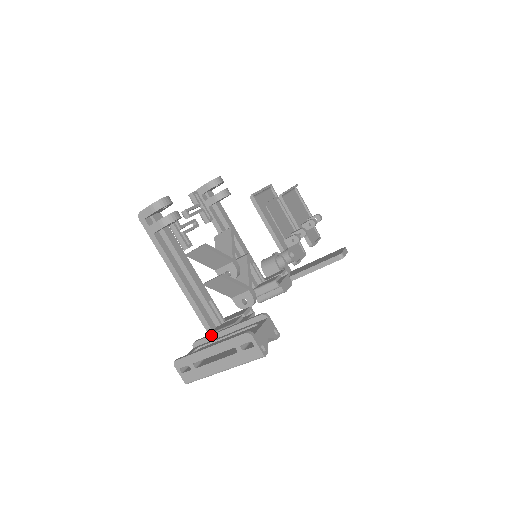
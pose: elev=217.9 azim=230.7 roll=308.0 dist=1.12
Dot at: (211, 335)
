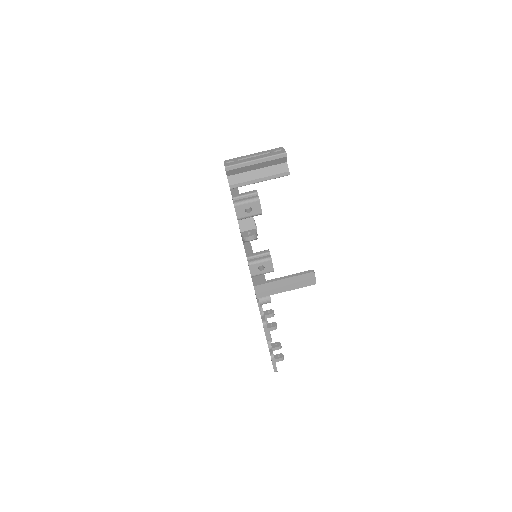
Dot at: occluded
